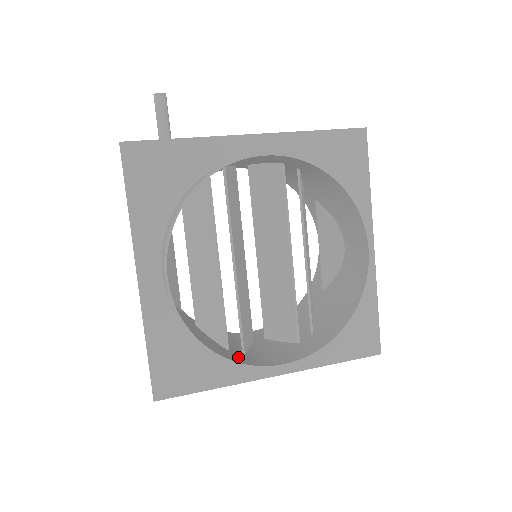
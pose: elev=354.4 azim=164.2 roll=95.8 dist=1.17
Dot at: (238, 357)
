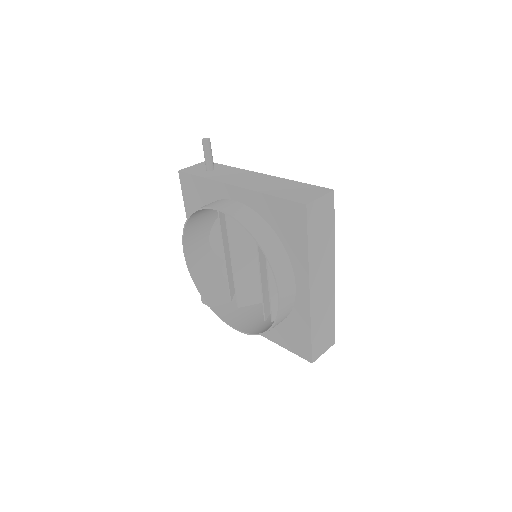
Dot at: (225, 308)
